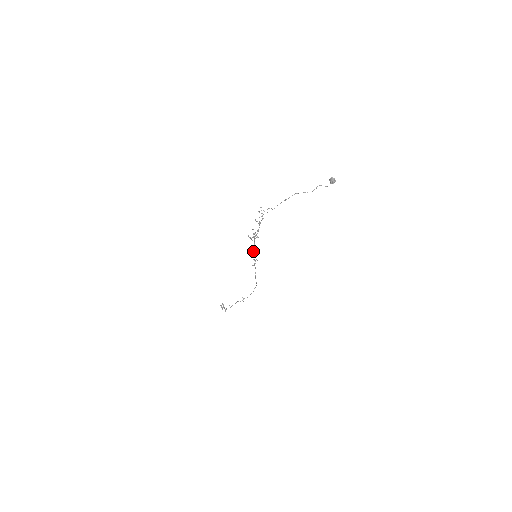
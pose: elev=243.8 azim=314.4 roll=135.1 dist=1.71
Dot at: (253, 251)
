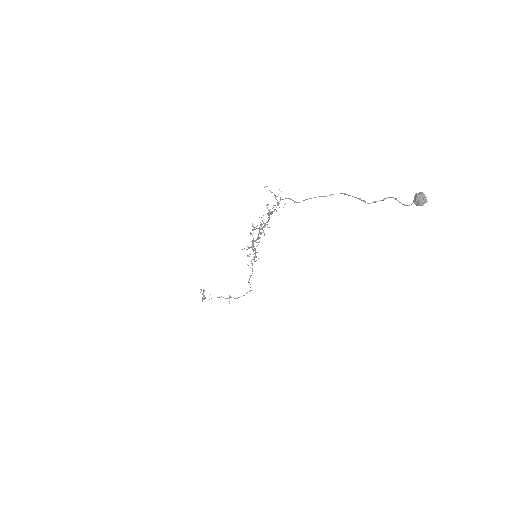
Dot at: (252, 248)
